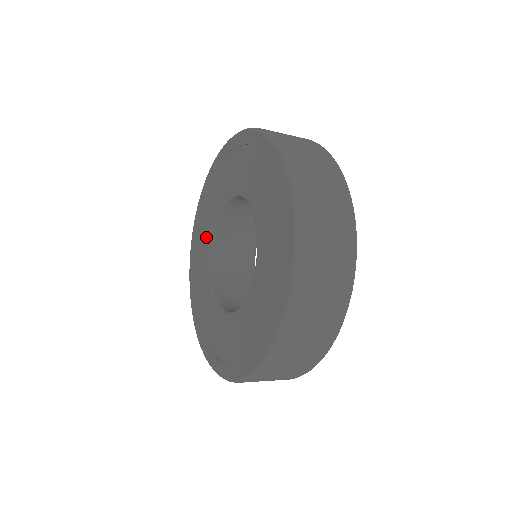
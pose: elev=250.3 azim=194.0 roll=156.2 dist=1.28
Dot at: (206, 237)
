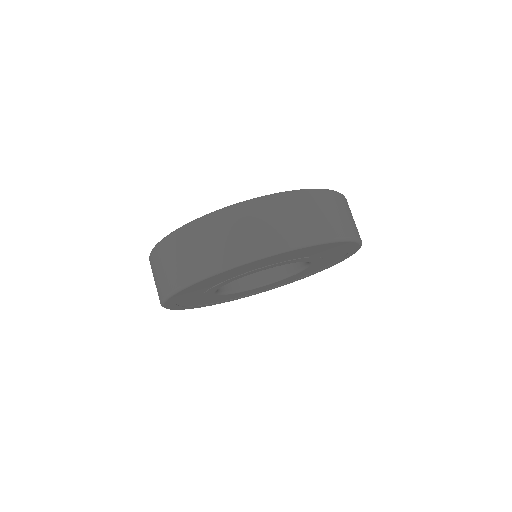
Dot at: occluded
